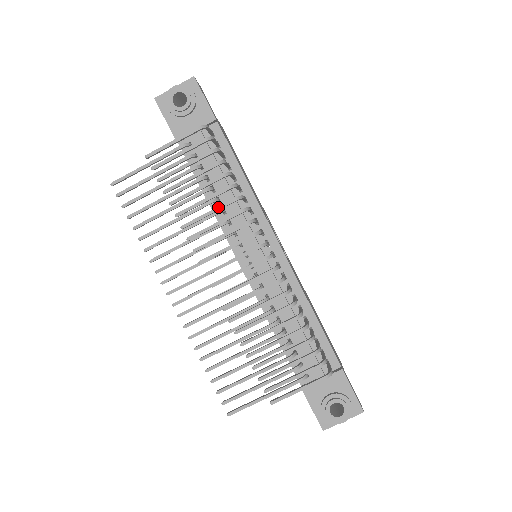
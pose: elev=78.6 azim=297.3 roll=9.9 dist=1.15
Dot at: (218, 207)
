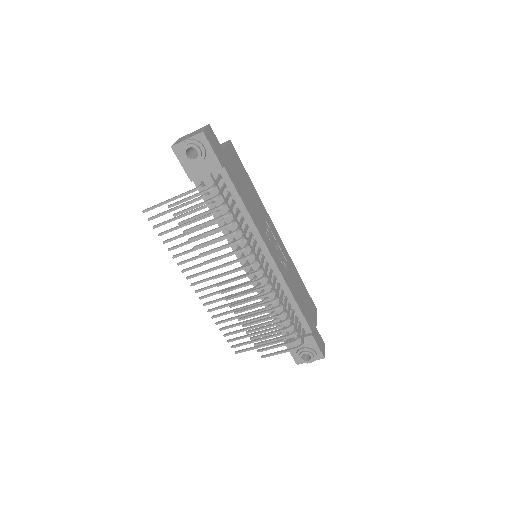
Dot at: (225, 246)
